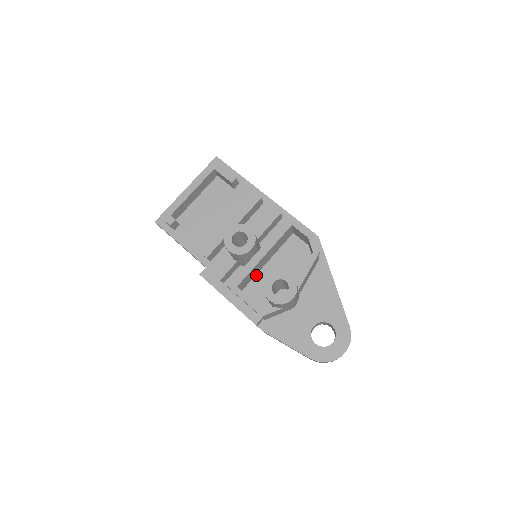
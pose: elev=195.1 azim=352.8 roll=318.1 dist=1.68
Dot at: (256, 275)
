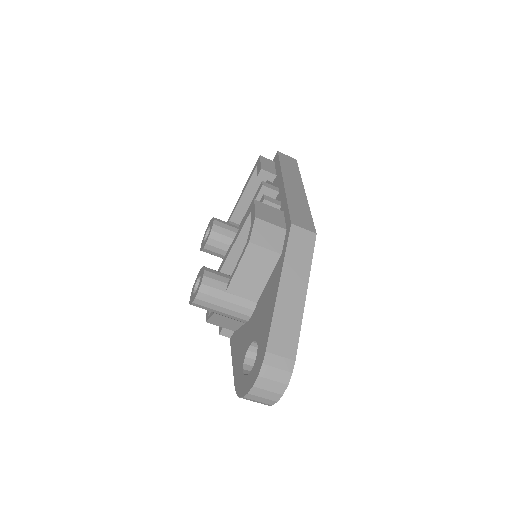
Dot at: occluded
